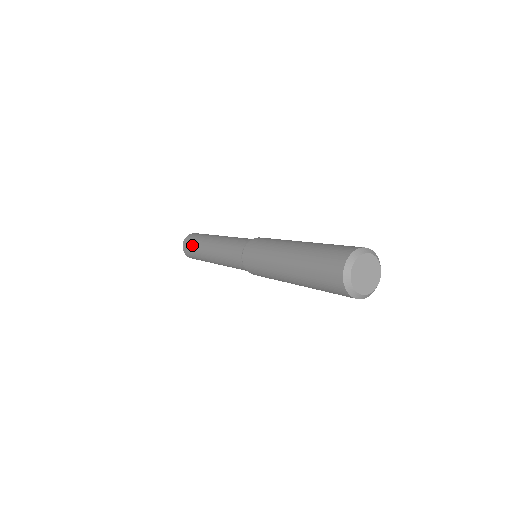
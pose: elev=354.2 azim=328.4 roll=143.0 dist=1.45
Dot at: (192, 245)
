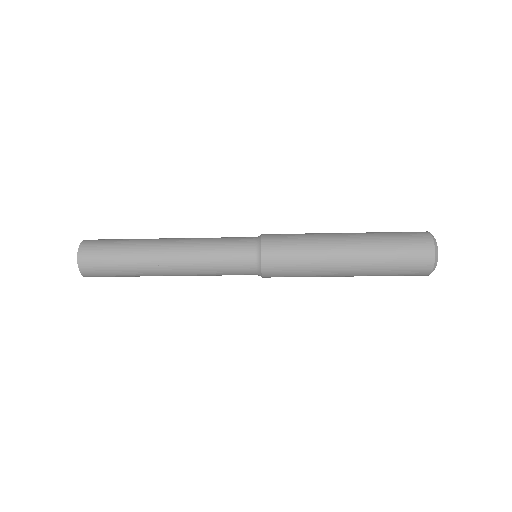
Dot at: (114, 244)
